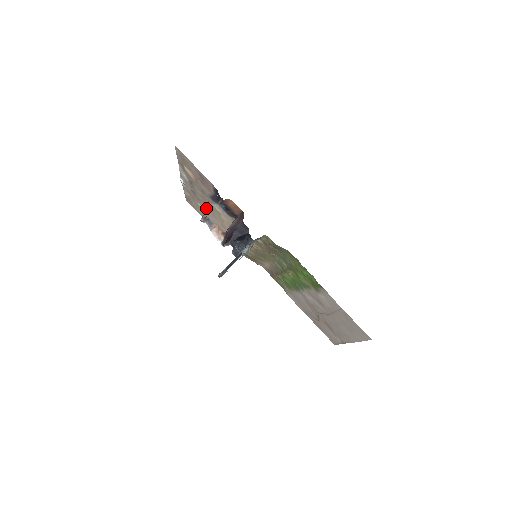
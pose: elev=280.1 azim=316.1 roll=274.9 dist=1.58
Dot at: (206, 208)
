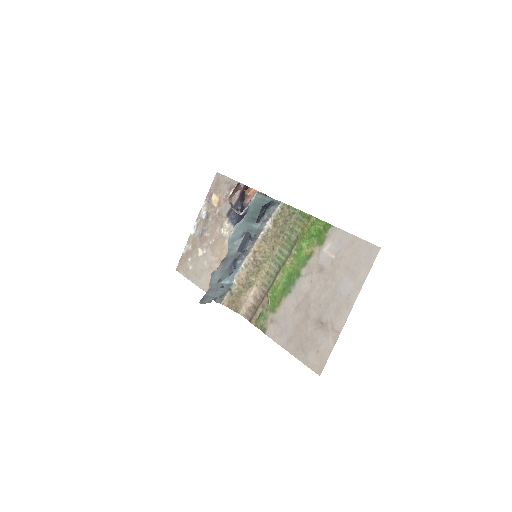
Dot at: (208, 247)
